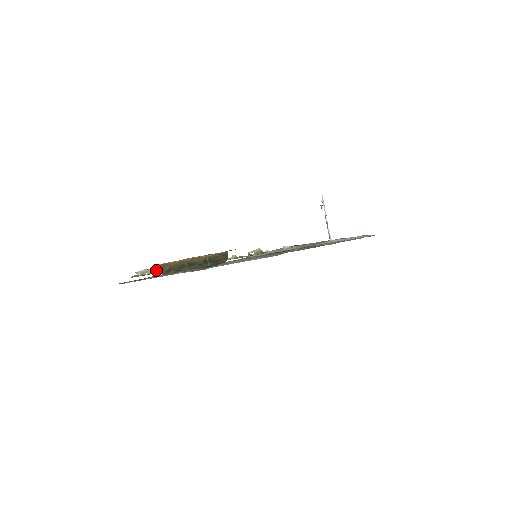
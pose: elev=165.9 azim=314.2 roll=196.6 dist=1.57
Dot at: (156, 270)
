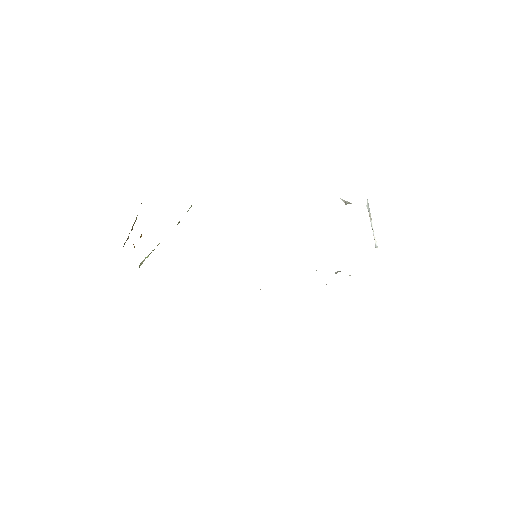
Dot at: occluded
